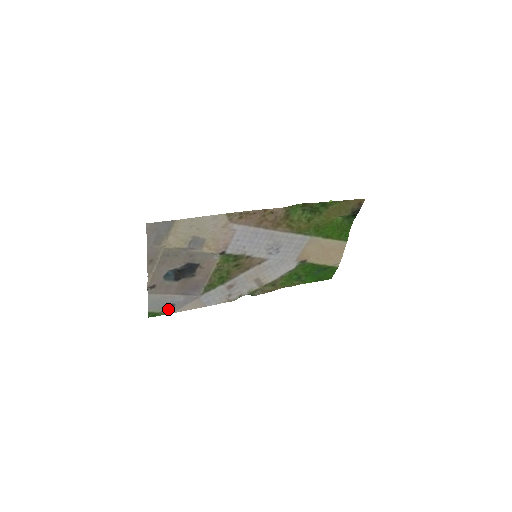
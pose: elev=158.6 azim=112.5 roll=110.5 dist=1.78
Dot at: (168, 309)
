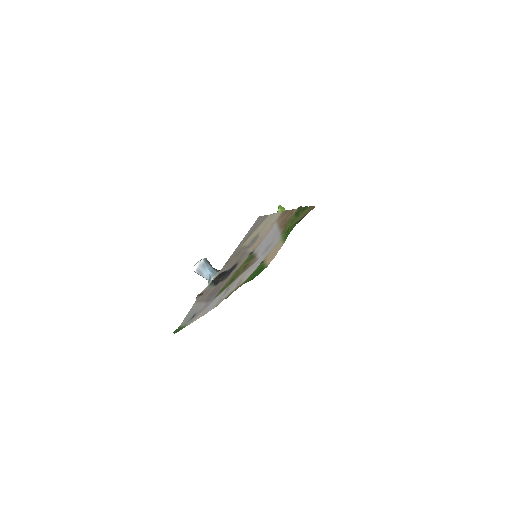
Dot at: (189, 321)
